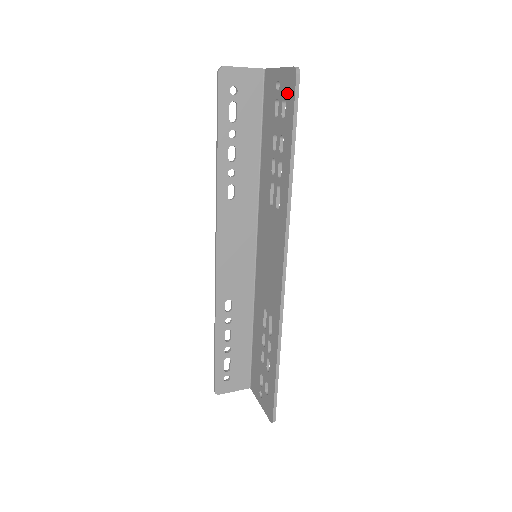
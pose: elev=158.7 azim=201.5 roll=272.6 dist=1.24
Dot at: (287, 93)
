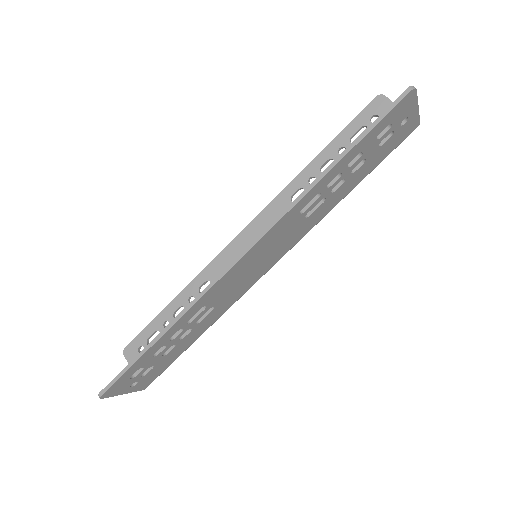
Dot at: occluded
